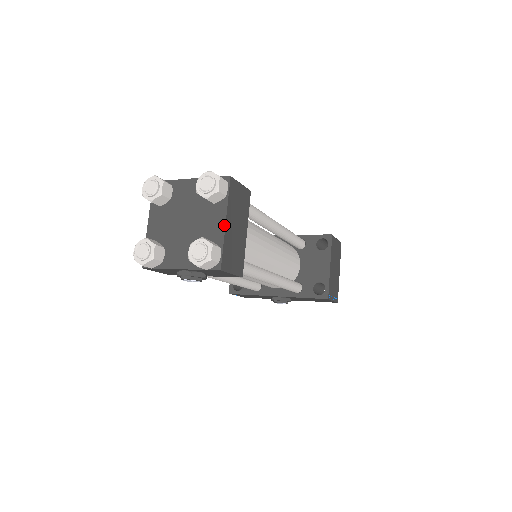
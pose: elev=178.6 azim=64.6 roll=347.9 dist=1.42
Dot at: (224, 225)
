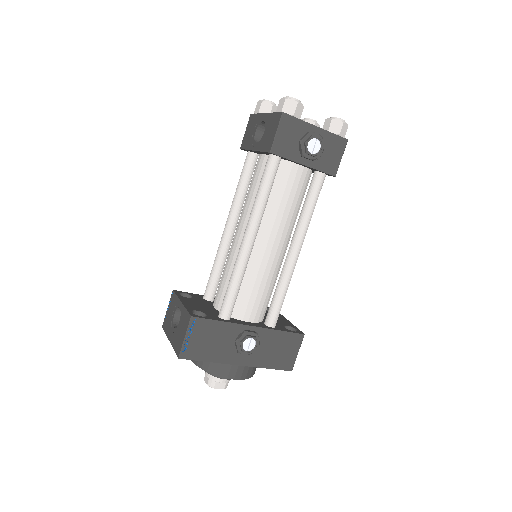
Dot at: occluded
